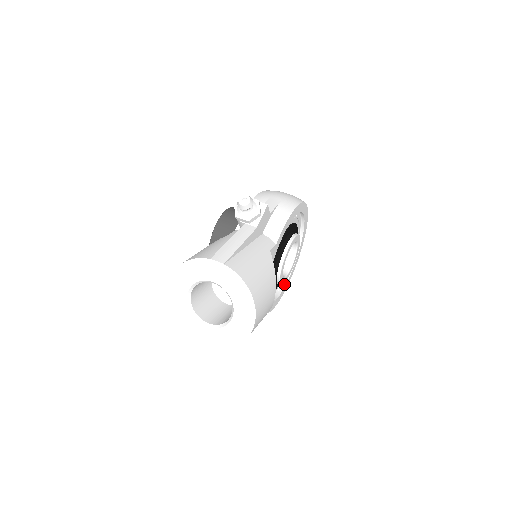
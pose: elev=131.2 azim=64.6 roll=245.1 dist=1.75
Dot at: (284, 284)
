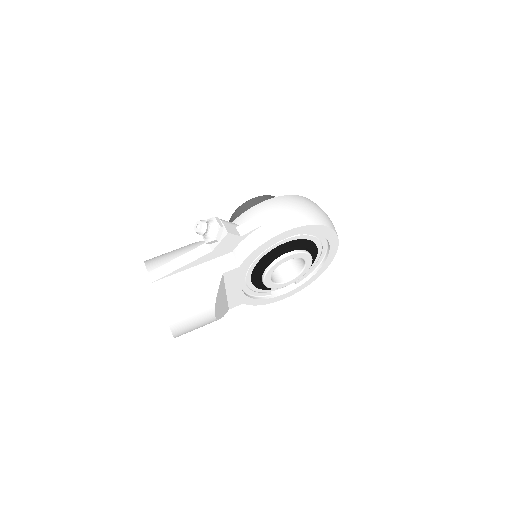
Dot at: (304, 281)
